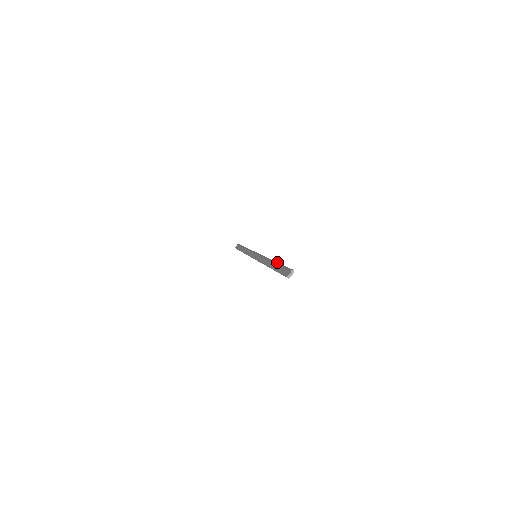
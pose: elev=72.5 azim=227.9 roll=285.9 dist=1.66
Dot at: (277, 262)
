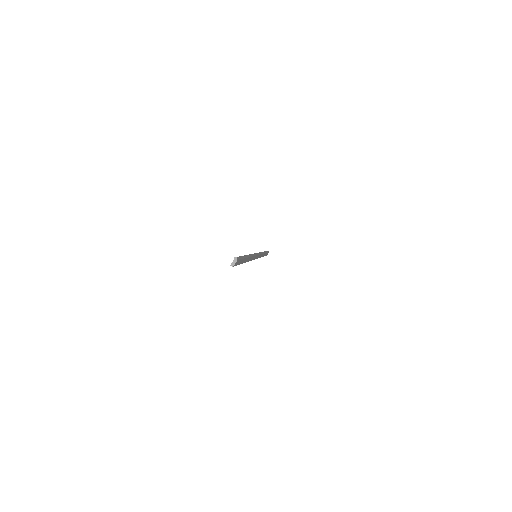
Dot at: occluded
